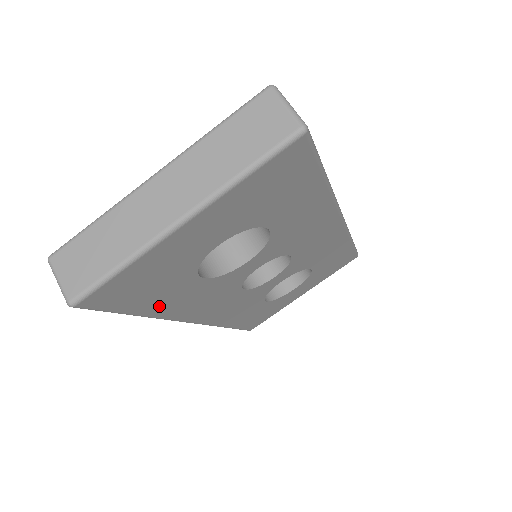
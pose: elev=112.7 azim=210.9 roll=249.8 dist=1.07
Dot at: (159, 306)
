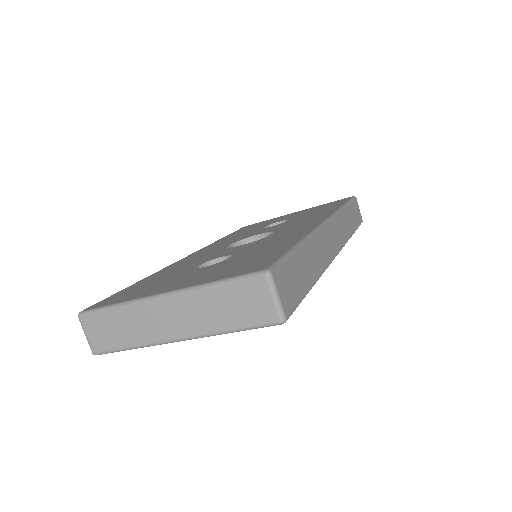
Dot at: occluded
